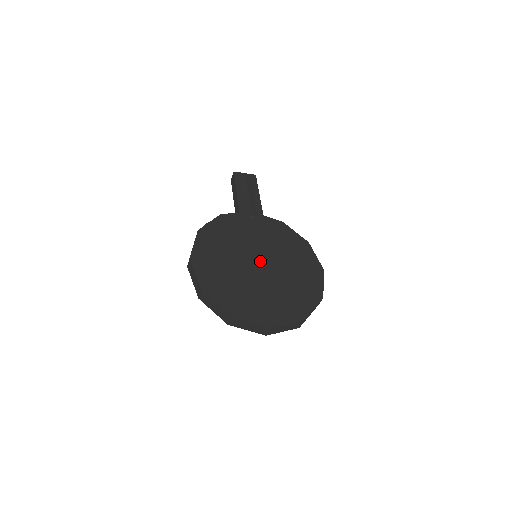
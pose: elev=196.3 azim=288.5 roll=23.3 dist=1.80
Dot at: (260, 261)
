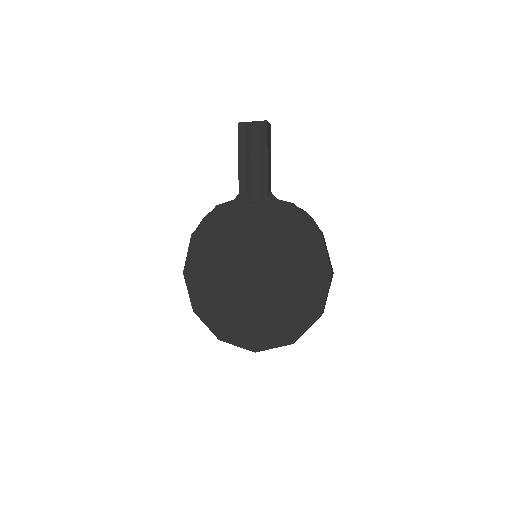
Dot at: (255, 270)
